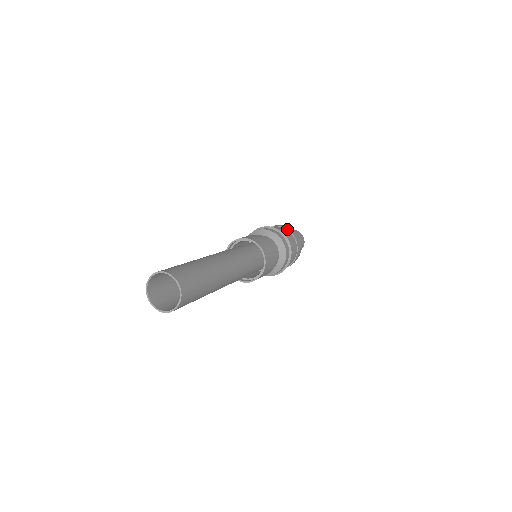
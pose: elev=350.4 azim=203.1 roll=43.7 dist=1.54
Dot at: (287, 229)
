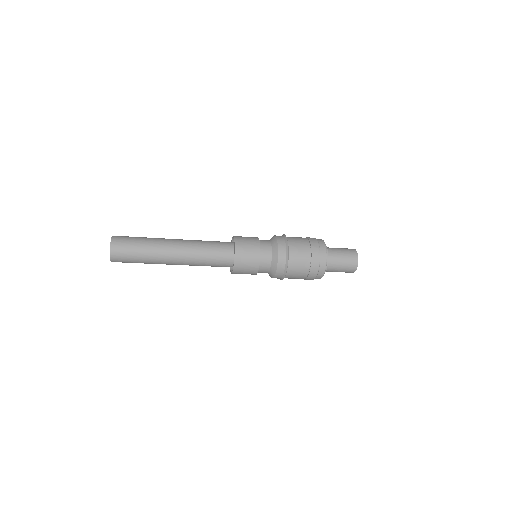
Dot at: (311, 250)
